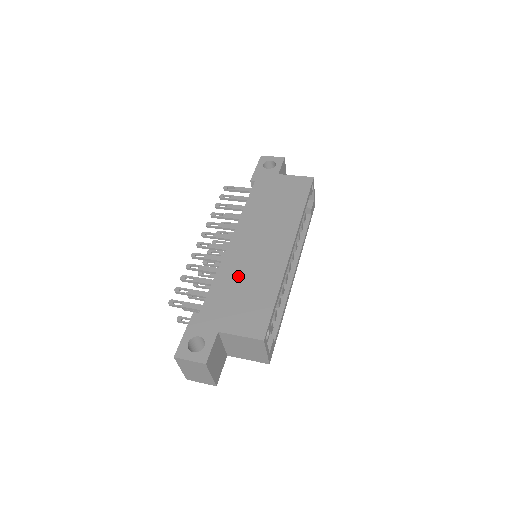
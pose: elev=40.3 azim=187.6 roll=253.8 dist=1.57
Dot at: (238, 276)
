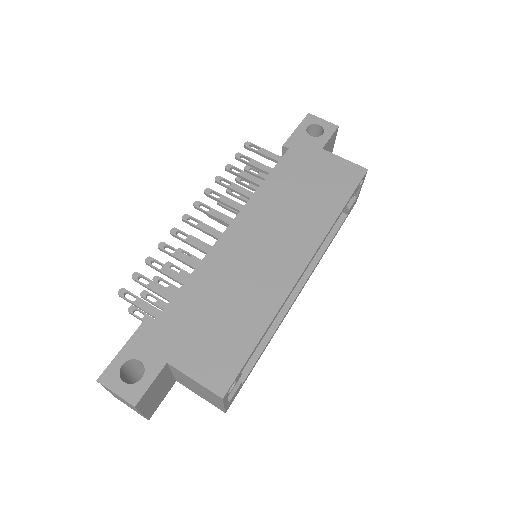
Dot at: (220, 286)
